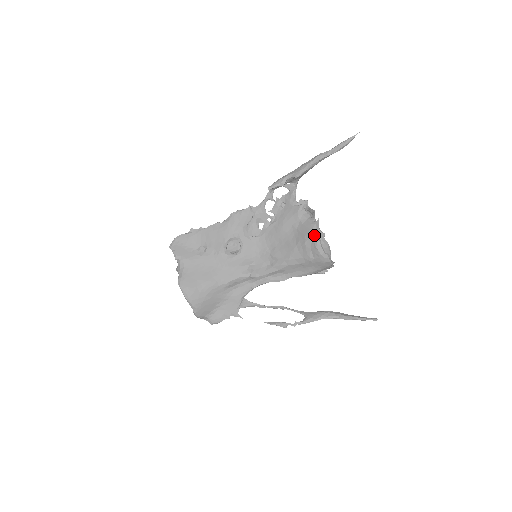
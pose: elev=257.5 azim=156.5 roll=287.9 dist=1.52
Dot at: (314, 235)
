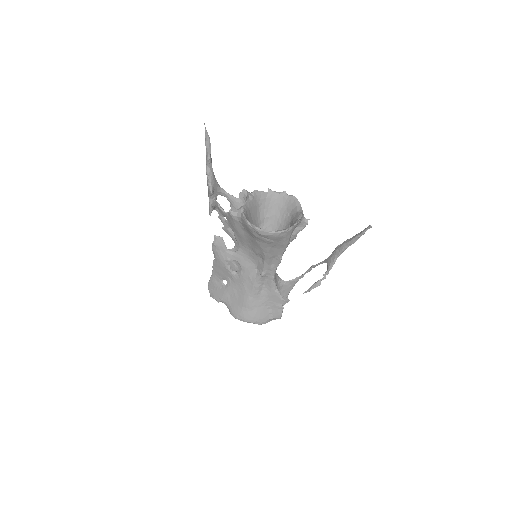
Dot at: (251, 228)
